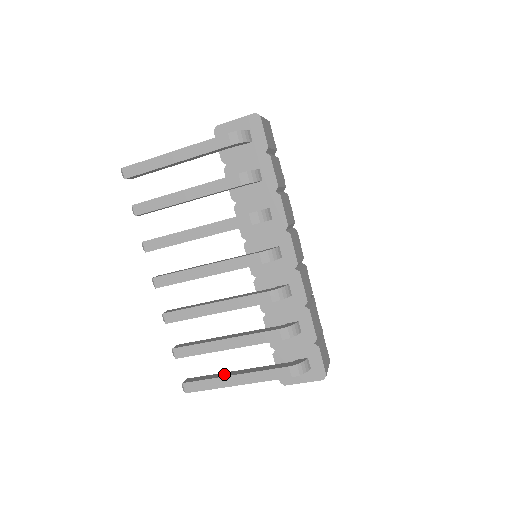
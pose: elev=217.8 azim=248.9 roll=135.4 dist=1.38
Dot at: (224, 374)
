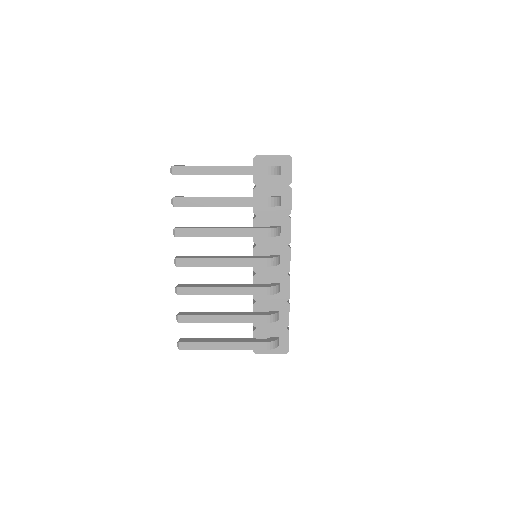
Dot at: (214, 340)
